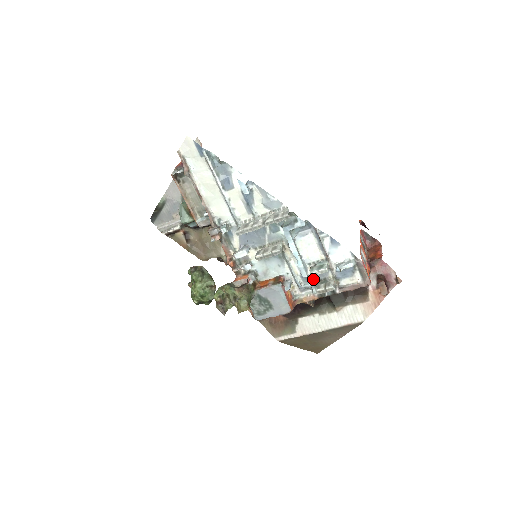
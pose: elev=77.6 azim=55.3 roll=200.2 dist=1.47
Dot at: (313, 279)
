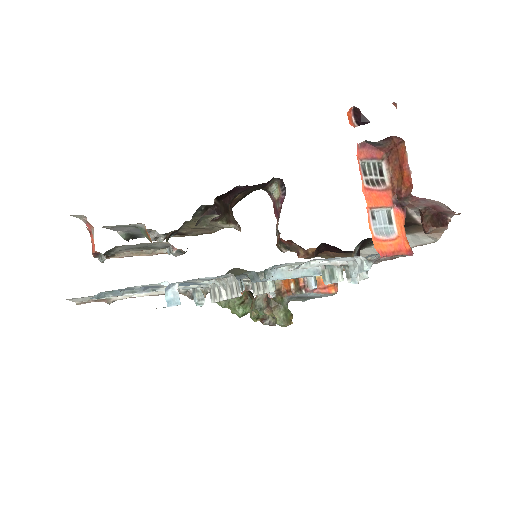
Dot at: occluded
